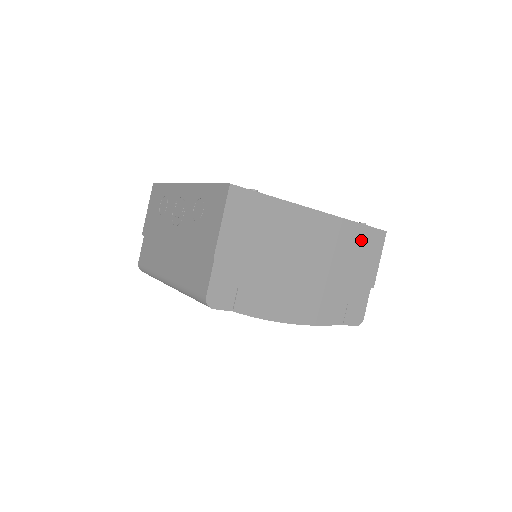
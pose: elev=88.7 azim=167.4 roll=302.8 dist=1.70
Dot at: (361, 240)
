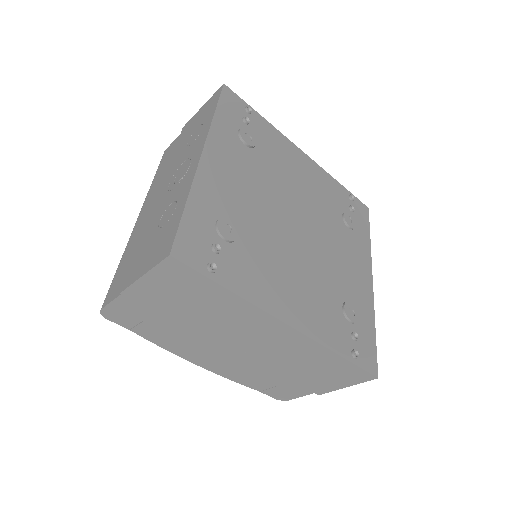
Dot at: (333, 367)
